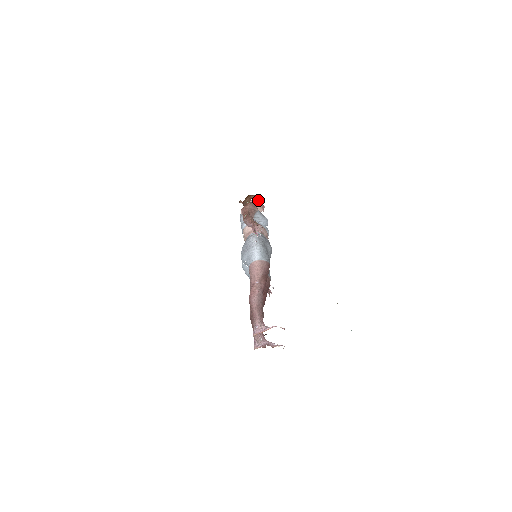
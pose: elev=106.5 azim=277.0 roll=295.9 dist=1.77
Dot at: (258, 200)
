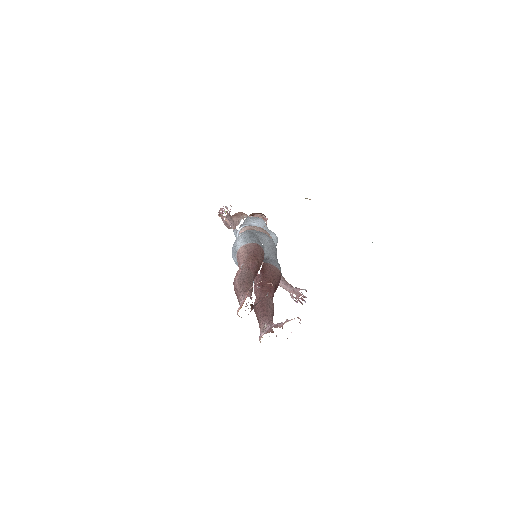
Dot at: (256, 215)
